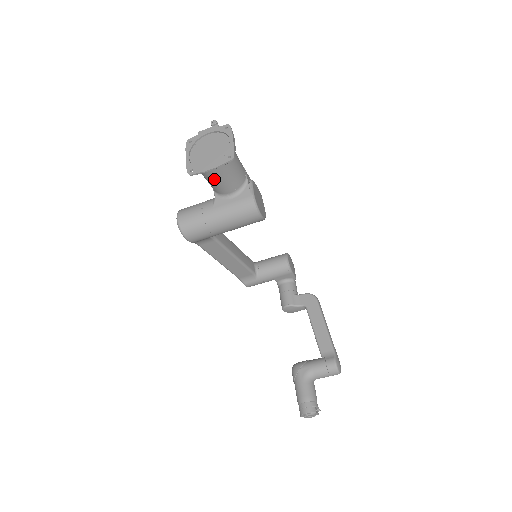
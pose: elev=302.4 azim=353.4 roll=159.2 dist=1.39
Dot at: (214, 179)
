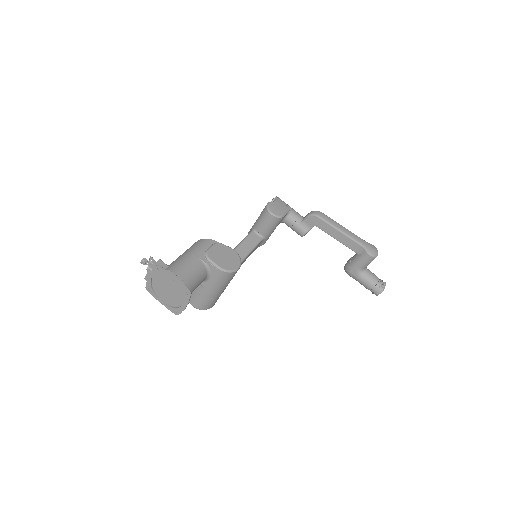
Dot at: occluded
